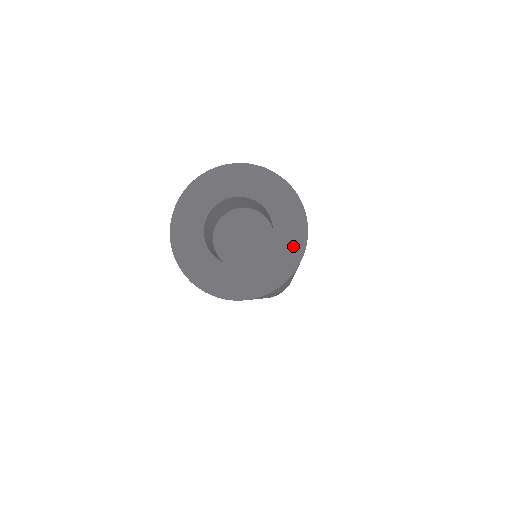
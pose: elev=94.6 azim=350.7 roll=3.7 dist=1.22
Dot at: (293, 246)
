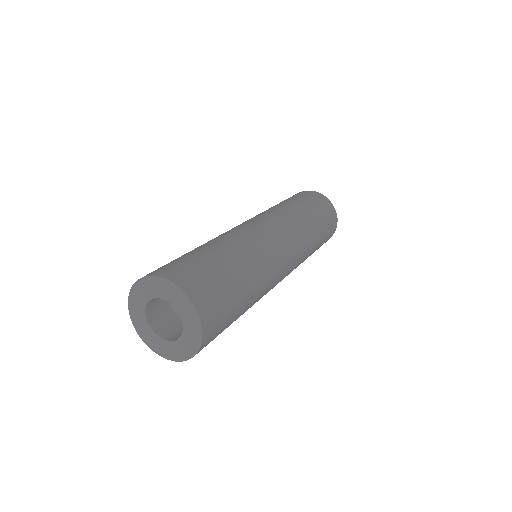
Dot at: (180, 298)
